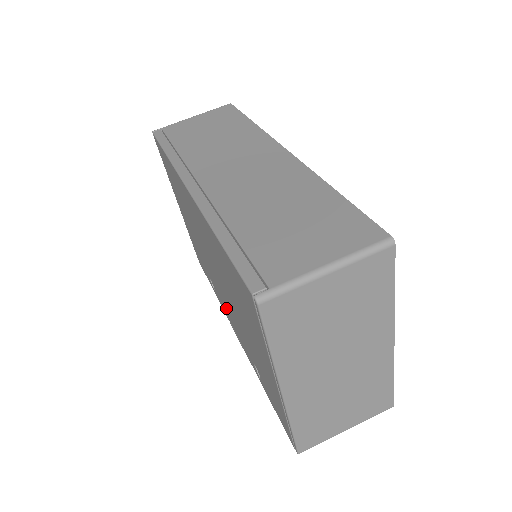
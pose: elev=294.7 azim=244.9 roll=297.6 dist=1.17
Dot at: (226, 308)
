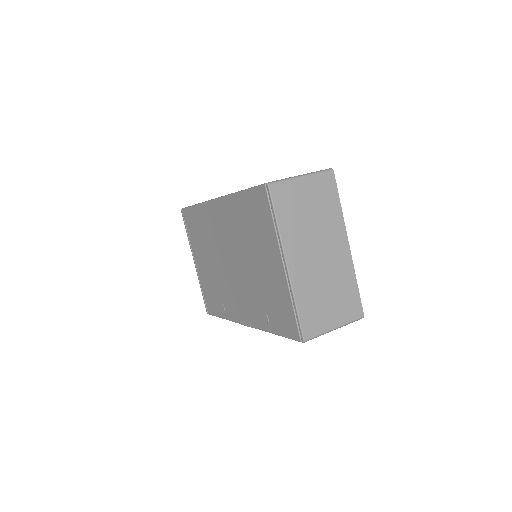
Dot at: (237, 302)
